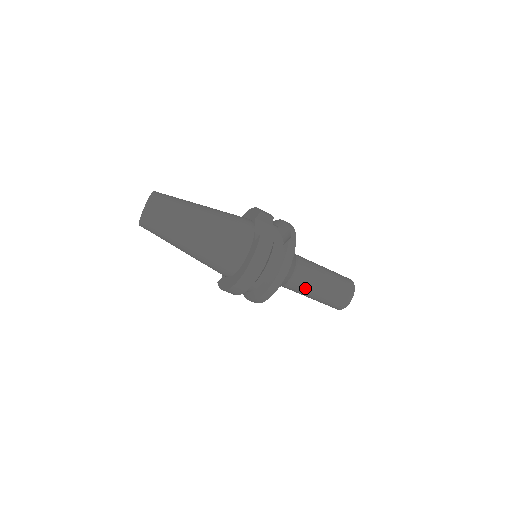
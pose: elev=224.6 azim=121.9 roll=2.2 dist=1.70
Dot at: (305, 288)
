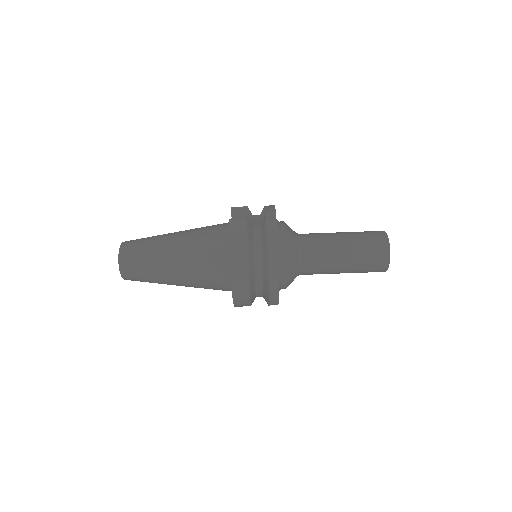
Dot at: (324, 259)
